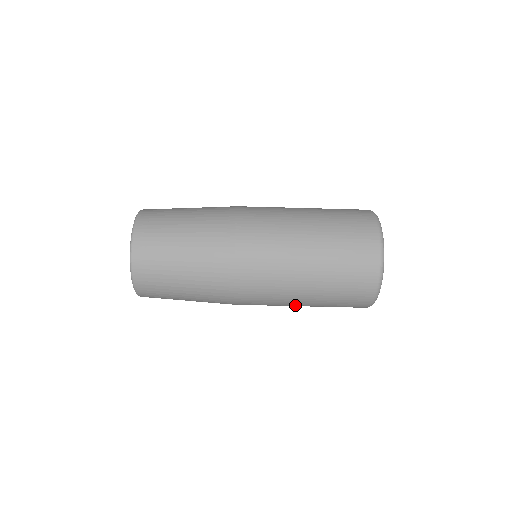
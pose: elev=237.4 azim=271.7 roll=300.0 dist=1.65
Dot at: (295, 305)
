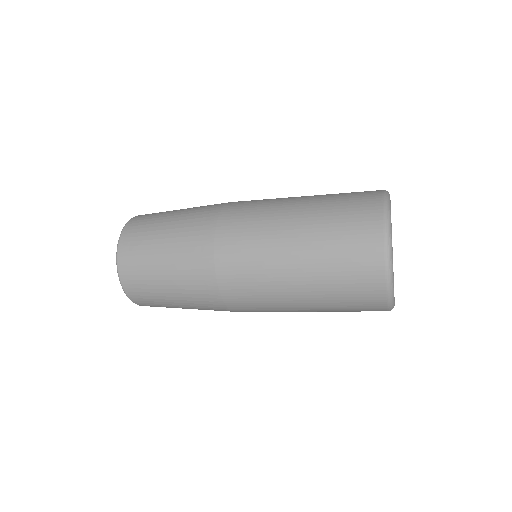
Dot at: occluded
